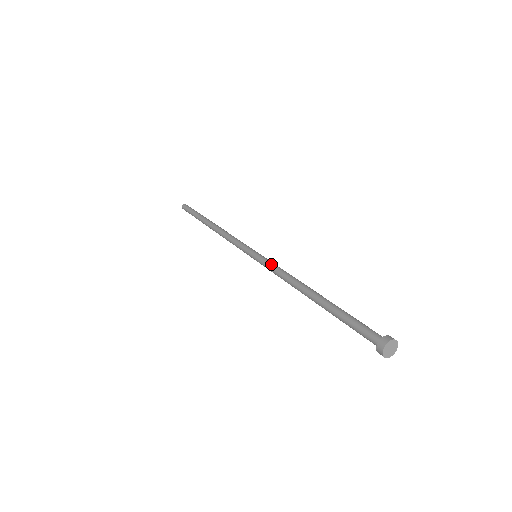
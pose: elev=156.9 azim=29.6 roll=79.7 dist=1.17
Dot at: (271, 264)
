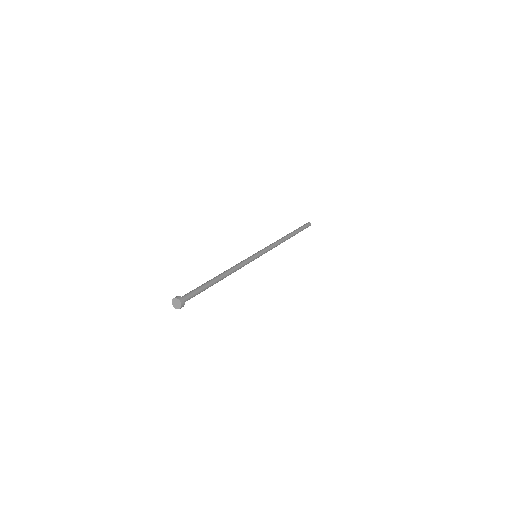
Dot at: (245, 260)
